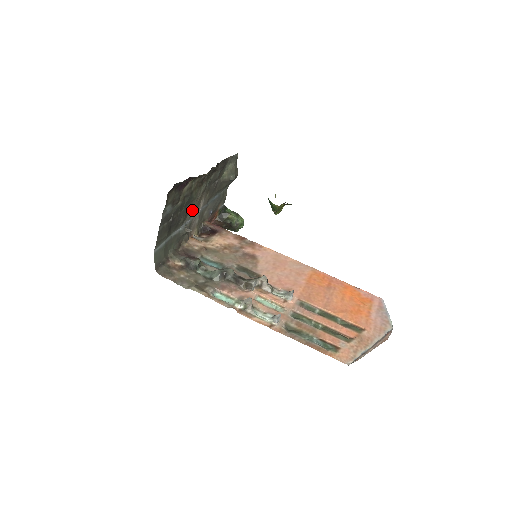
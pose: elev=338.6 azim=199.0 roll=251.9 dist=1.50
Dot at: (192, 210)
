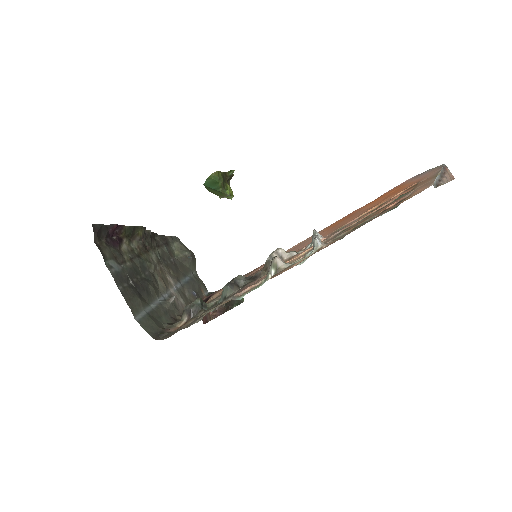
Dot at: (160, 283)
